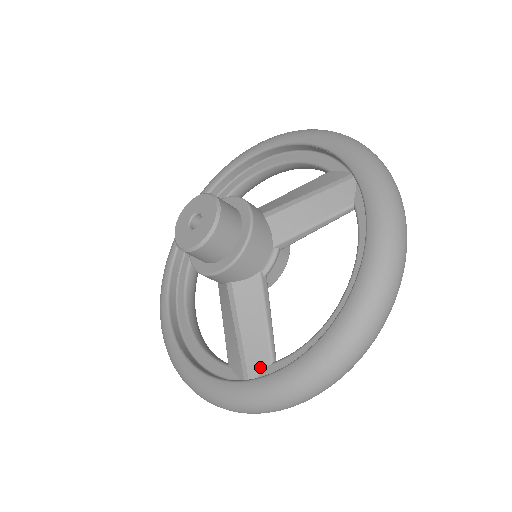
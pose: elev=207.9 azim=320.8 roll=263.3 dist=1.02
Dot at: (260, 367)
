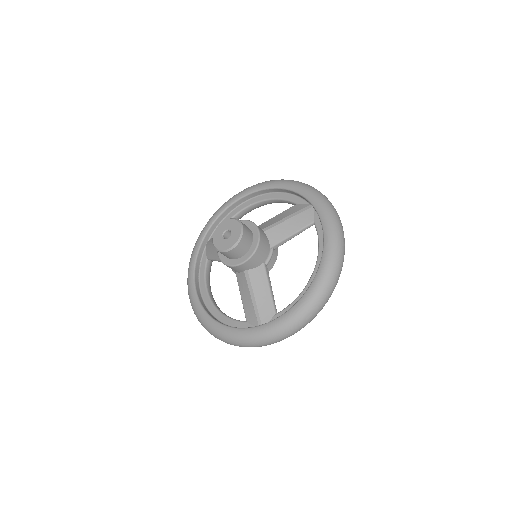
Dot at: (268, 317)
